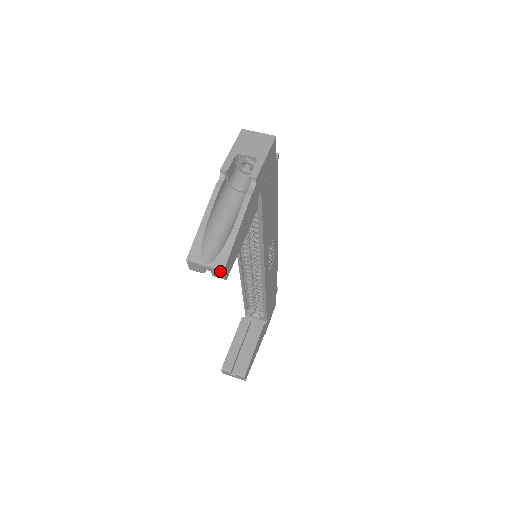
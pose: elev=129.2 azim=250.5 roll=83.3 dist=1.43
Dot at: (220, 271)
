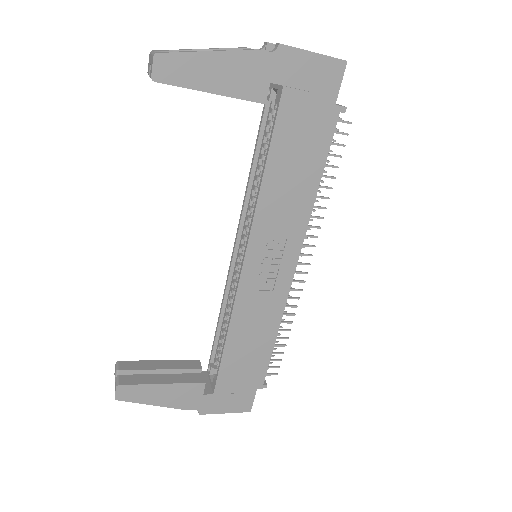
Dot at: (153, 57)
